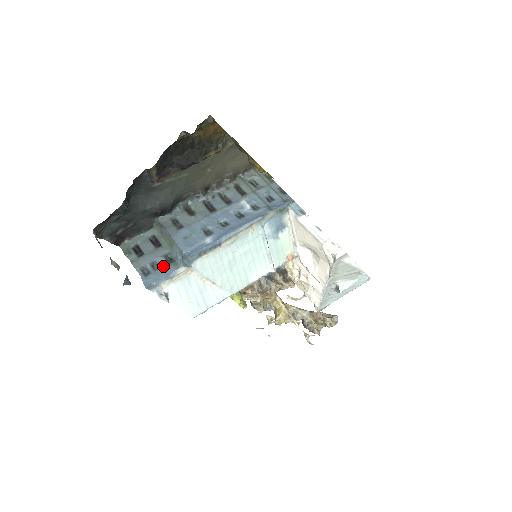
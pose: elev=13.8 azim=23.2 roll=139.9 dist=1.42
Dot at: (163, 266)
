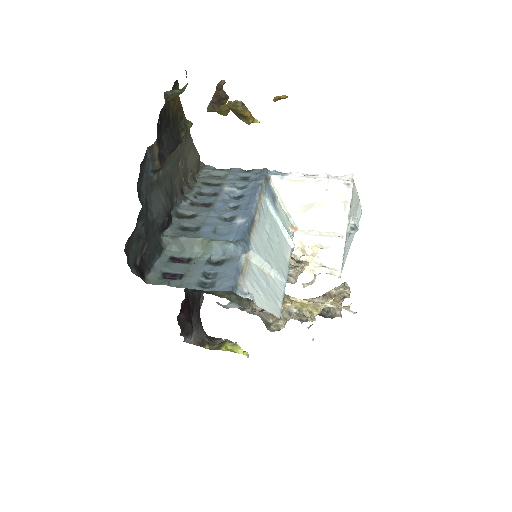
Dot at: (219, 270)
